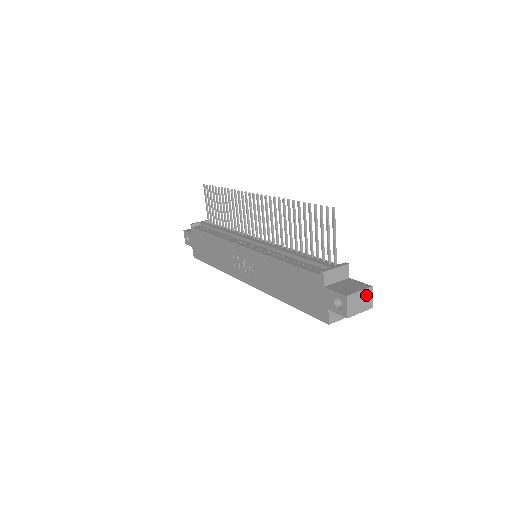
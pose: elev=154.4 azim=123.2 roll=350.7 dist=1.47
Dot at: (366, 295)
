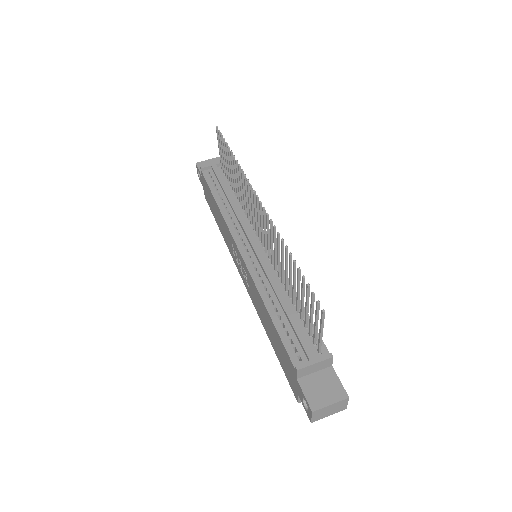
Dot at: (339, 404)
